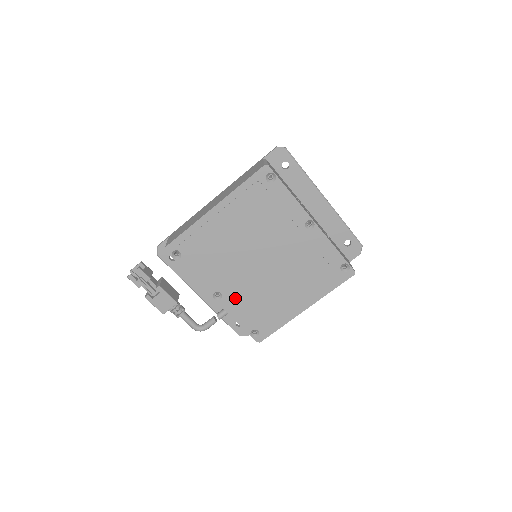
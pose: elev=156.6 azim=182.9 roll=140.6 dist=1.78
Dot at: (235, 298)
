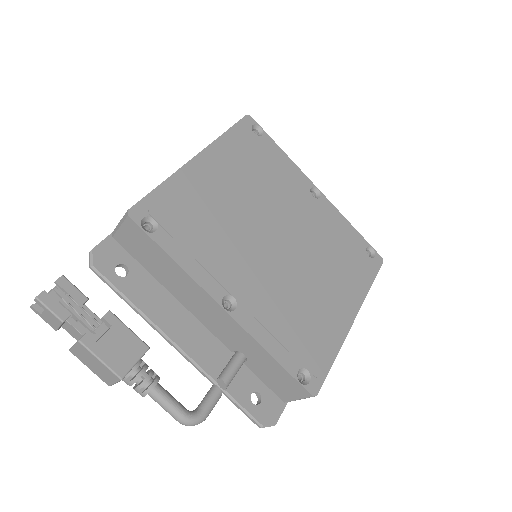
Dot at: (257, 306)
